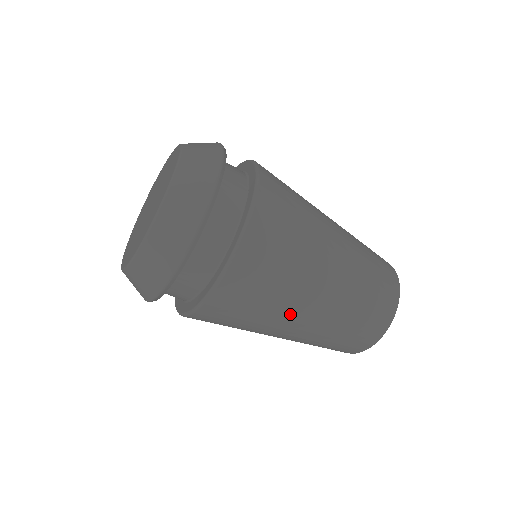
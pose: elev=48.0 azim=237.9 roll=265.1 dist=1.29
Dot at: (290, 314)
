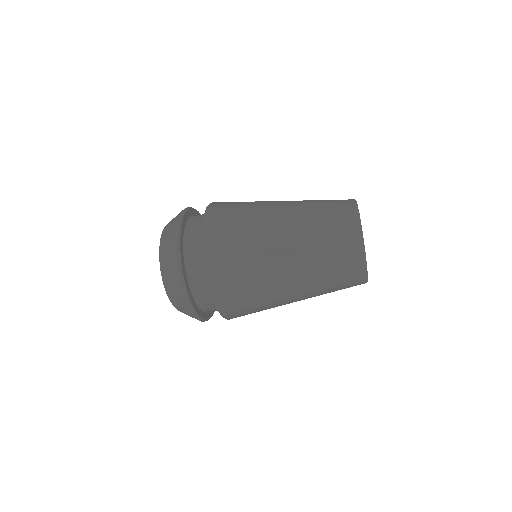
Dot at: (281, 302)
